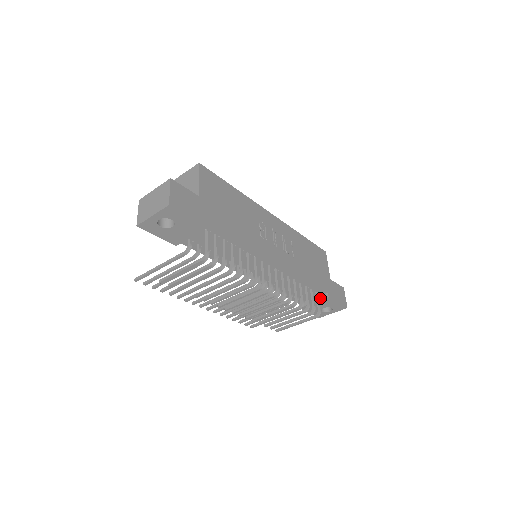
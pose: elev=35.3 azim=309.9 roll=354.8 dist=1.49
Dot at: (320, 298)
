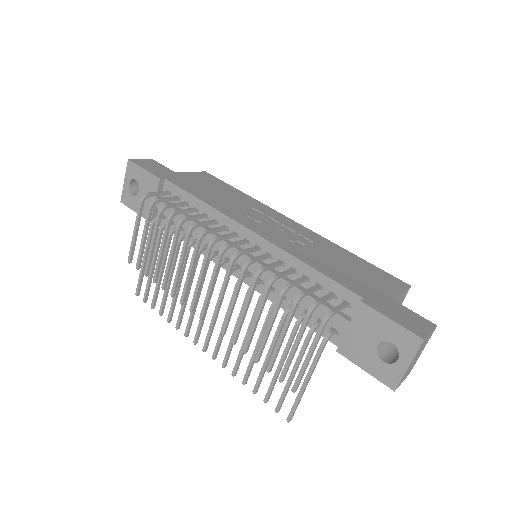
Dot at: (354, 313)
